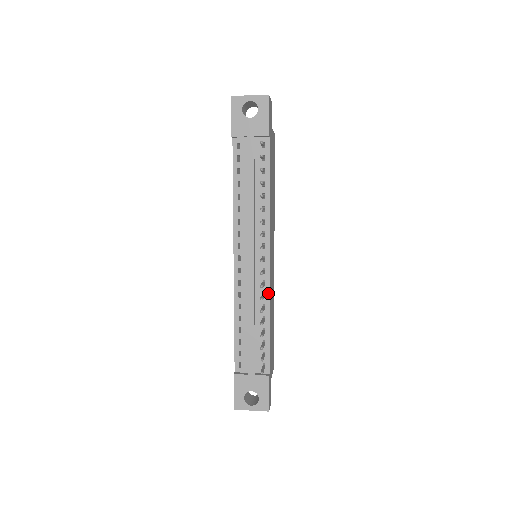
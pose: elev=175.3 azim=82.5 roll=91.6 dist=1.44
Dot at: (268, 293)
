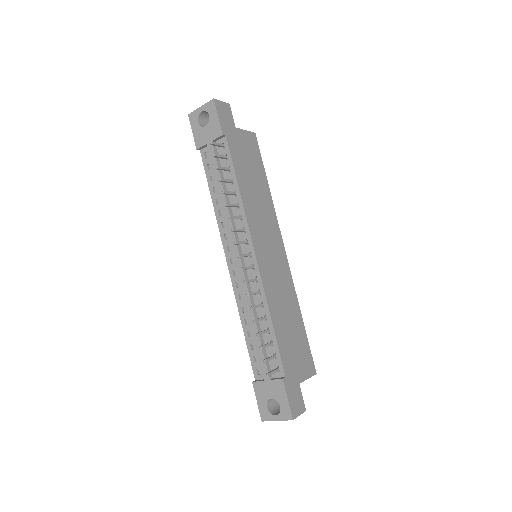
Dot at: (262, 289)
